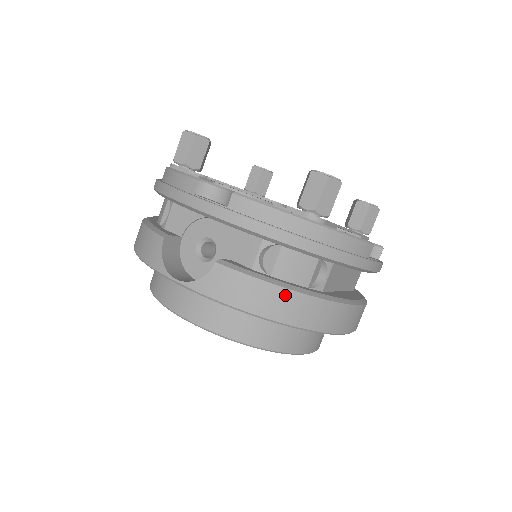
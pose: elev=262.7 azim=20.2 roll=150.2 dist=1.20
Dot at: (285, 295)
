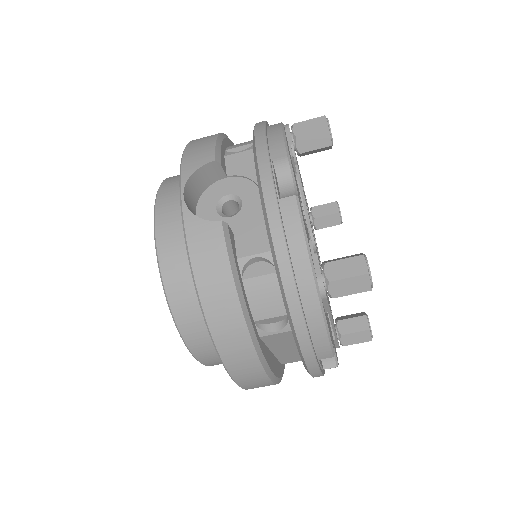
Dot at: (233, 305)
